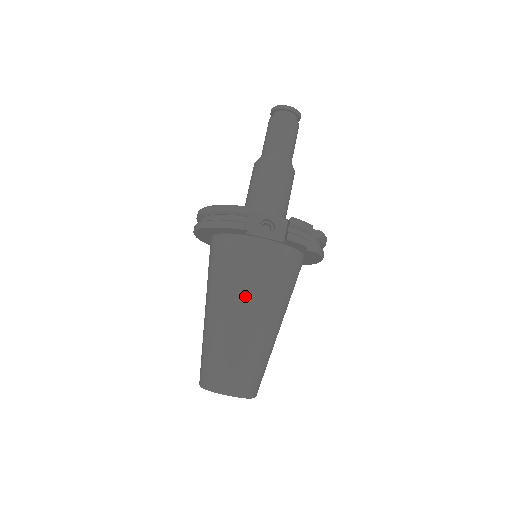
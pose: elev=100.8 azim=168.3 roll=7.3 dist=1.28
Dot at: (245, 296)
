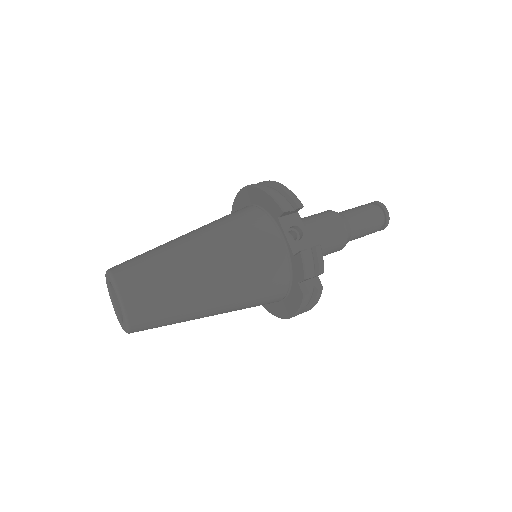
Dot at: (224, 251)
